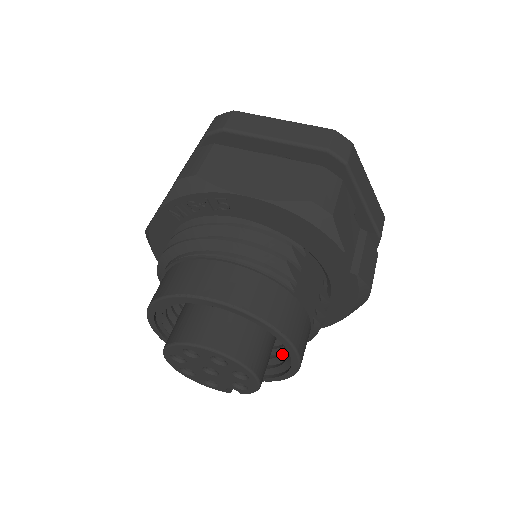
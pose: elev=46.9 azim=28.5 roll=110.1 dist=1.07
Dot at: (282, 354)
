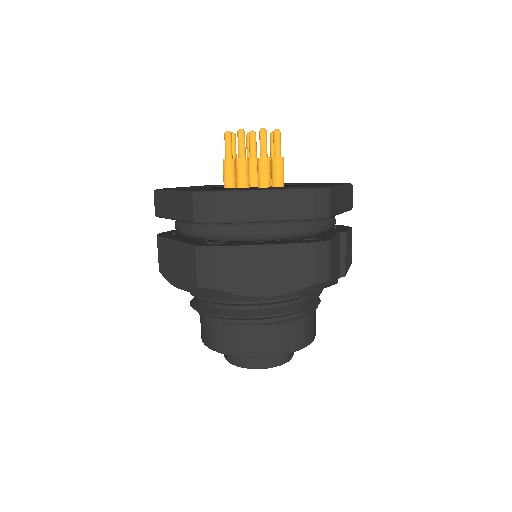
Dot at: occluded
